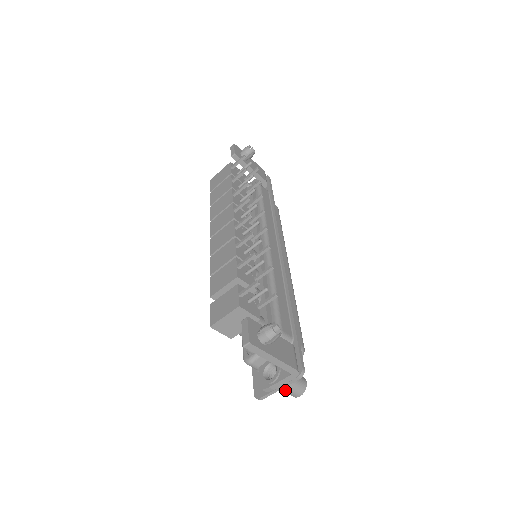
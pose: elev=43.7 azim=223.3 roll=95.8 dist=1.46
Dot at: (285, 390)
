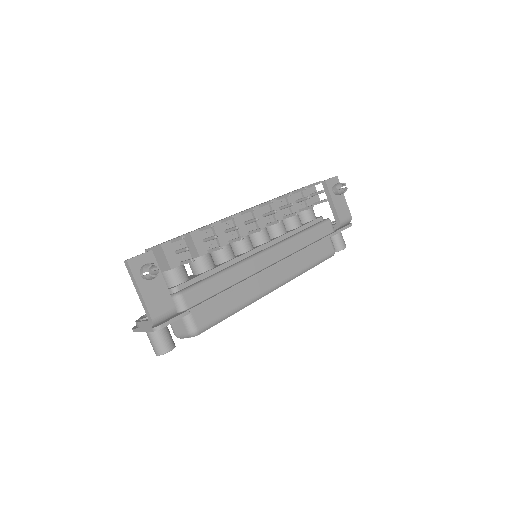
Dot at: (149, 338)
